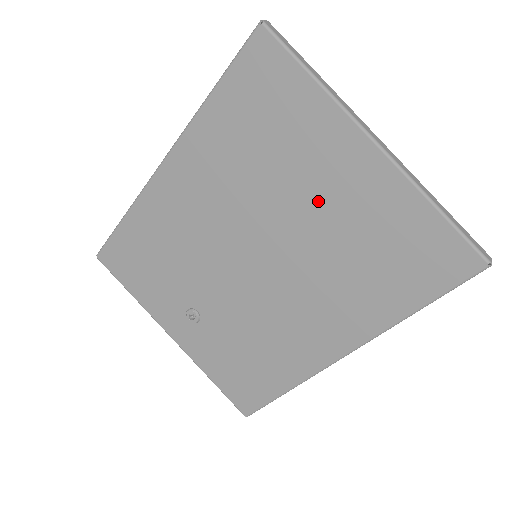
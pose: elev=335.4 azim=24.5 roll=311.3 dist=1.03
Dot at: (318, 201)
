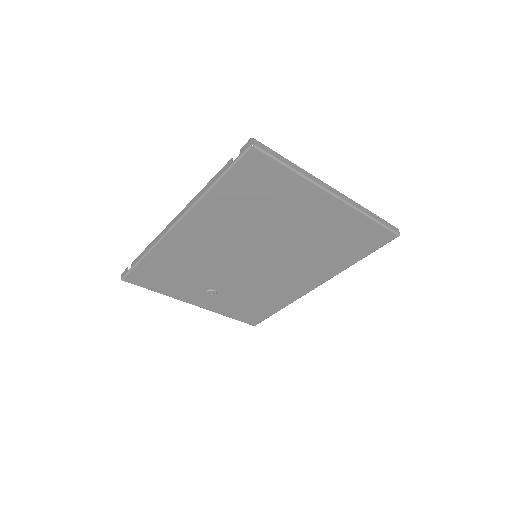
Dot at: (299, 226)
